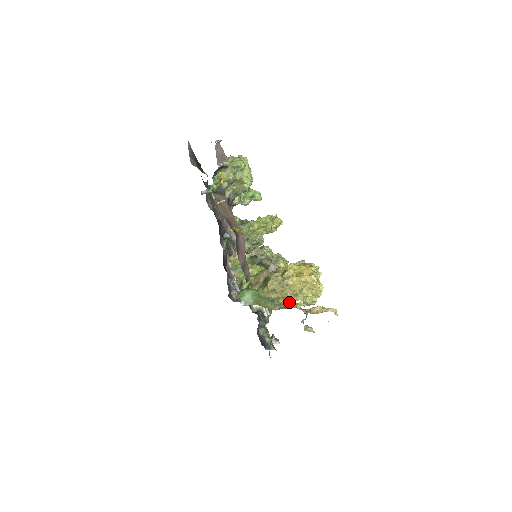
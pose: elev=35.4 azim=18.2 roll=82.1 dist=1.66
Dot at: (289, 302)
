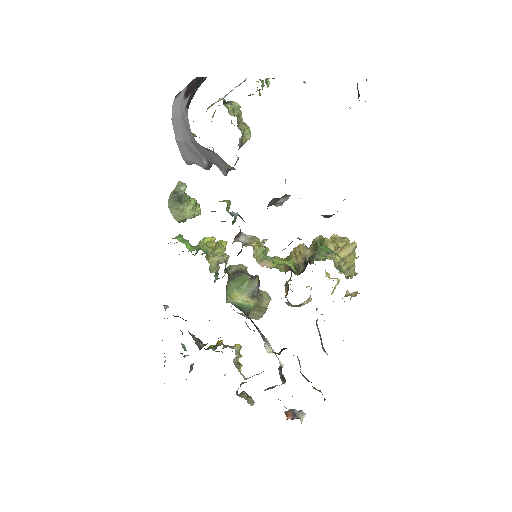
Dot at: (350, 265)
